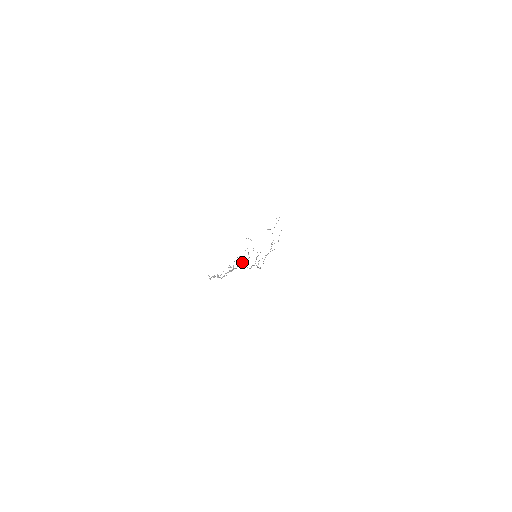
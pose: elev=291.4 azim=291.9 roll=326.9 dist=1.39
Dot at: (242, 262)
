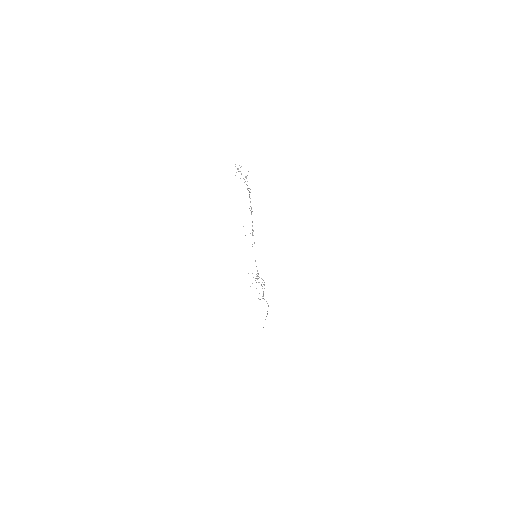
Dot at: (250, 201)
